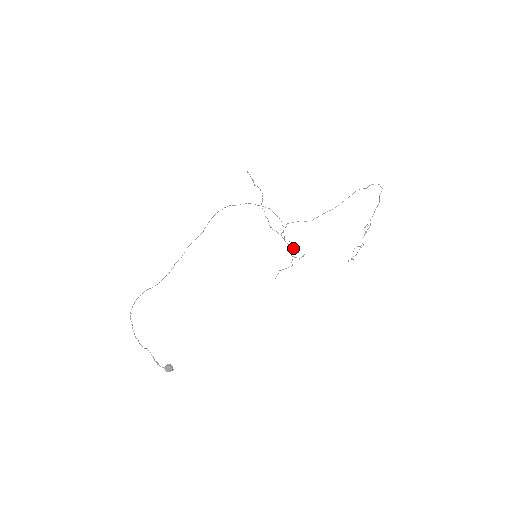
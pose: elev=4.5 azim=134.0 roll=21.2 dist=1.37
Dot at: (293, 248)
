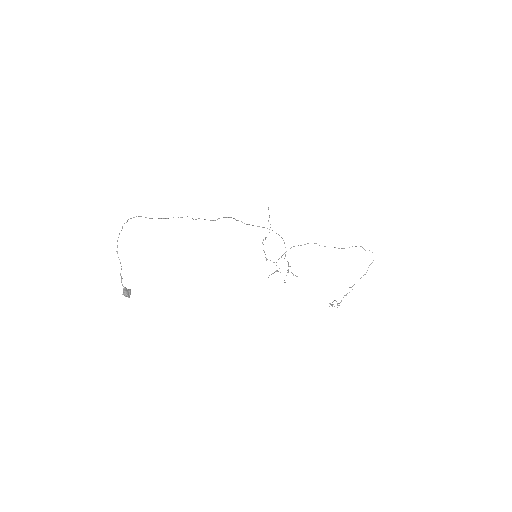
Dot at: (290, 266)
